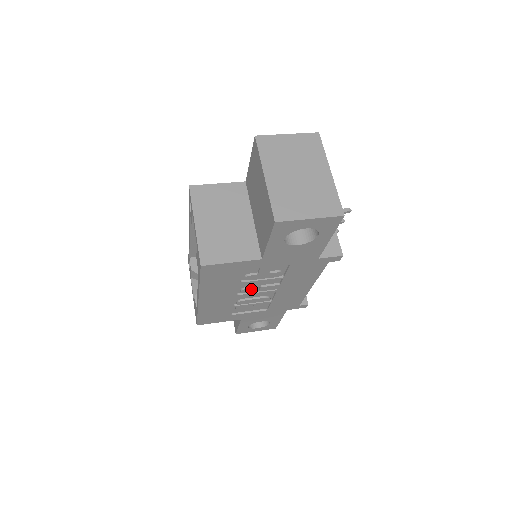
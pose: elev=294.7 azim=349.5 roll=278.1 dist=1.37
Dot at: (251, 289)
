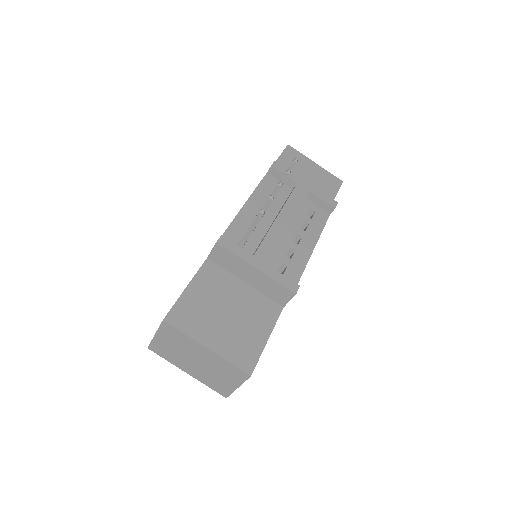
Dot at: occluded
